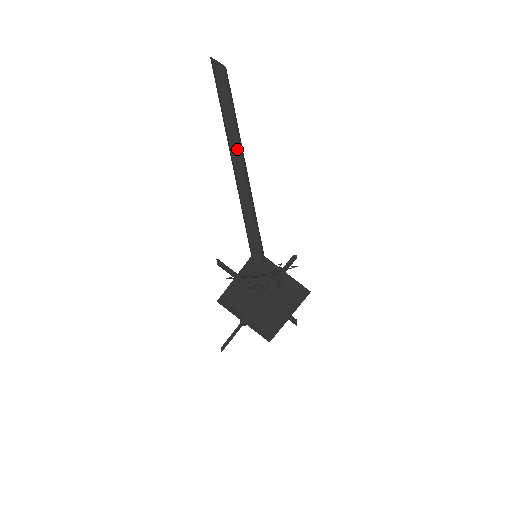
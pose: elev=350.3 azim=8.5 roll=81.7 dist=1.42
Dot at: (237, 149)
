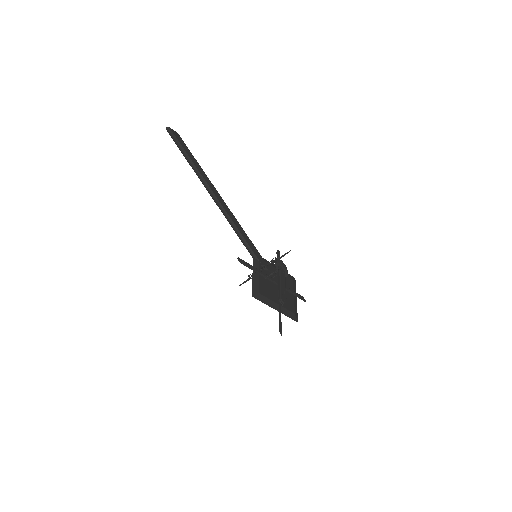
Dot at: (210, 183)
